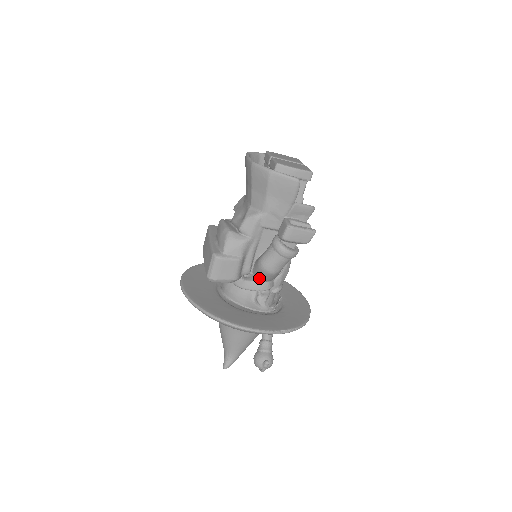
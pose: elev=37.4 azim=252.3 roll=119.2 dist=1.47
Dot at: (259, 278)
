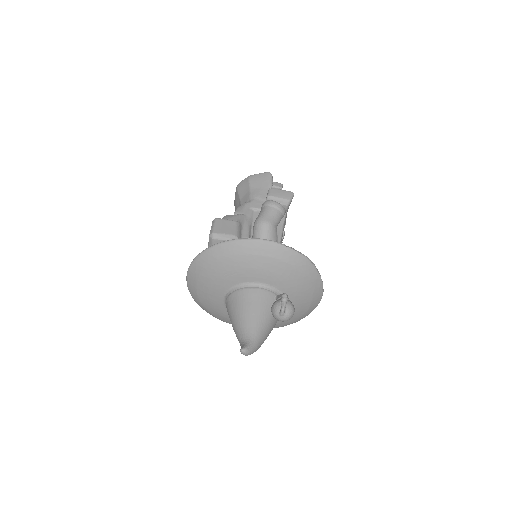
Dot at: occluded
